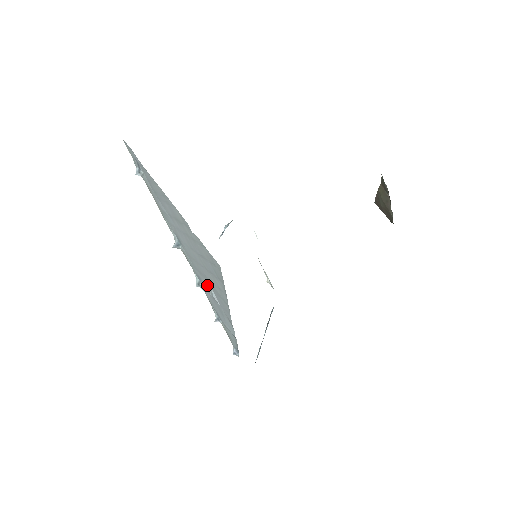
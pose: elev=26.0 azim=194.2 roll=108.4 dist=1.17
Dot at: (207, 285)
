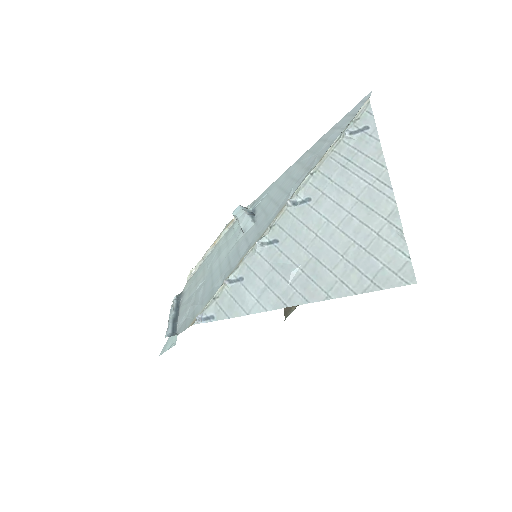
Dot at: (290, 257)
